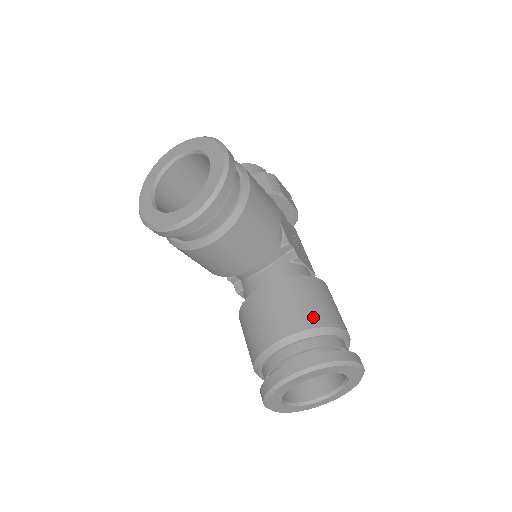
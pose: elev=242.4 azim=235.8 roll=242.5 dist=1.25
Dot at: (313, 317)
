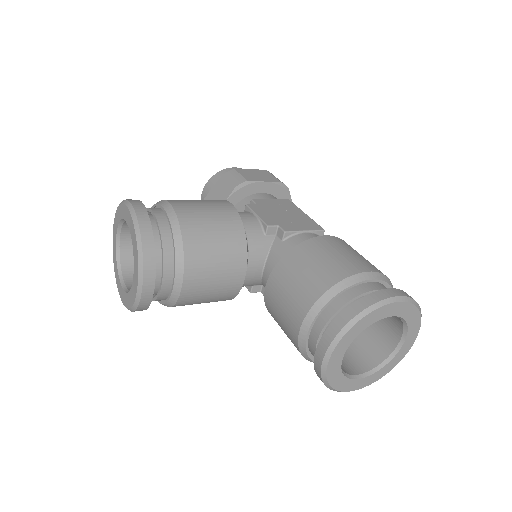
Dot at: (317, 284)
